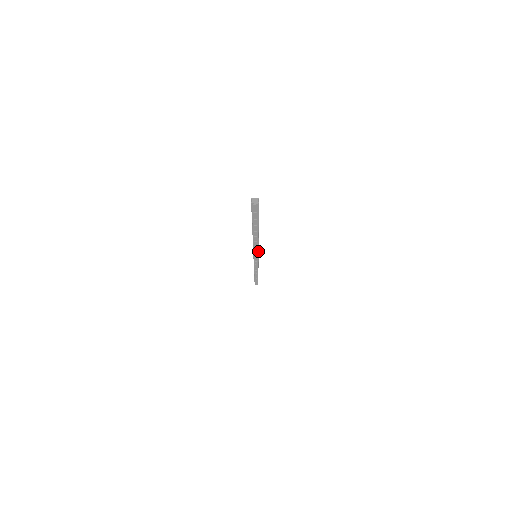
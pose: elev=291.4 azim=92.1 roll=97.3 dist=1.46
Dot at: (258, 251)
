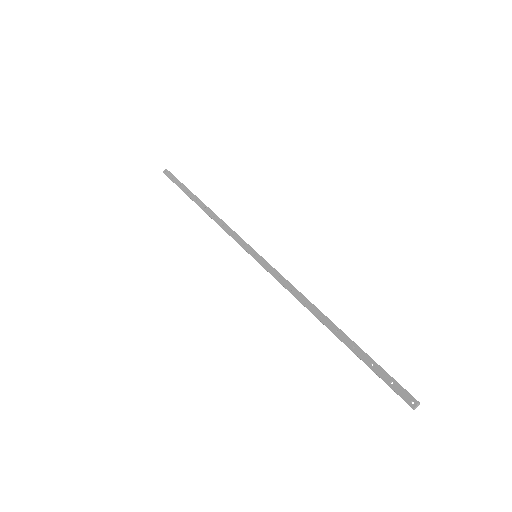
Dot at: (268, 264)
